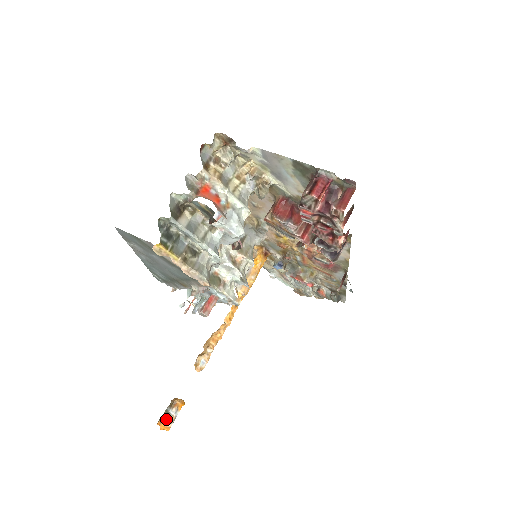
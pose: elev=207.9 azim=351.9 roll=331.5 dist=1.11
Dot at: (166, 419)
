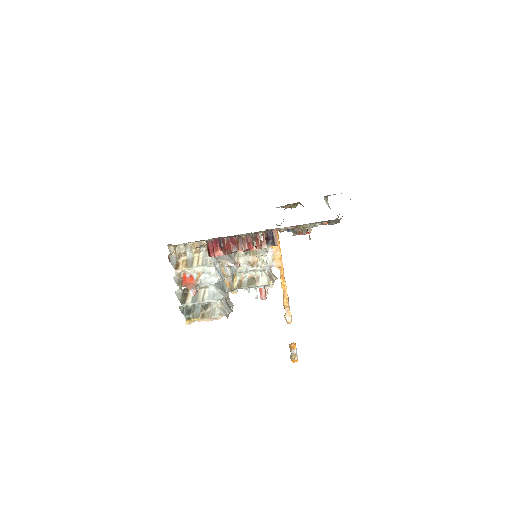
Dot at: (292, 357)
